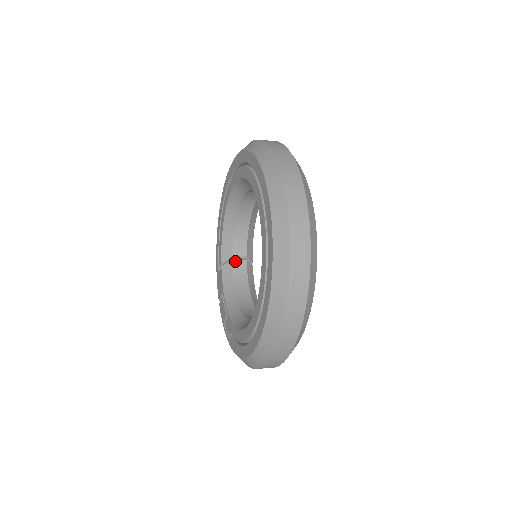
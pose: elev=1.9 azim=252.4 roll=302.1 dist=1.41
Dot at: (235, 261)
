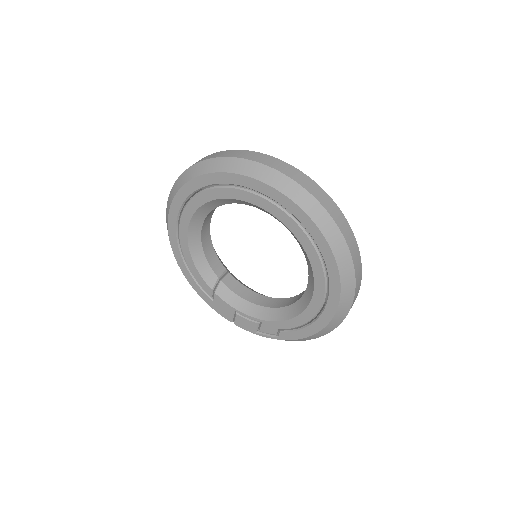
Dot at: (223, 280)
